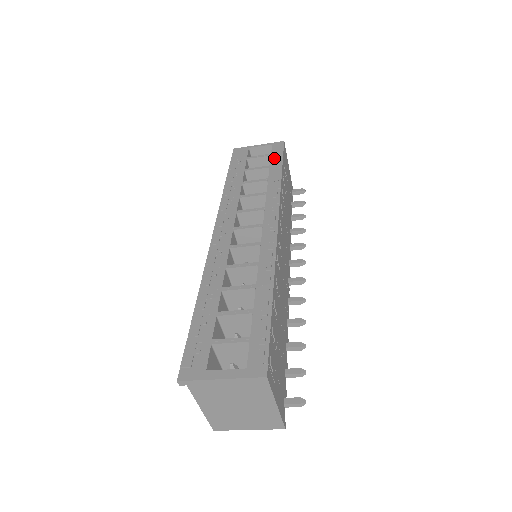
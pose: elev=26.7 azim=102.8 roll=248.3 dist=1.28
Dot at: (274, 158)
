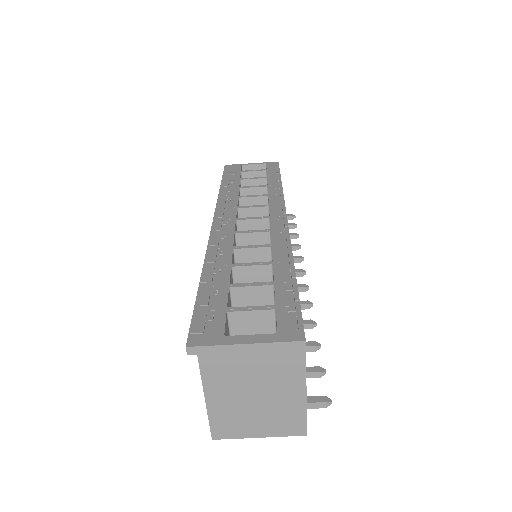
Dot at: (271, 172)
